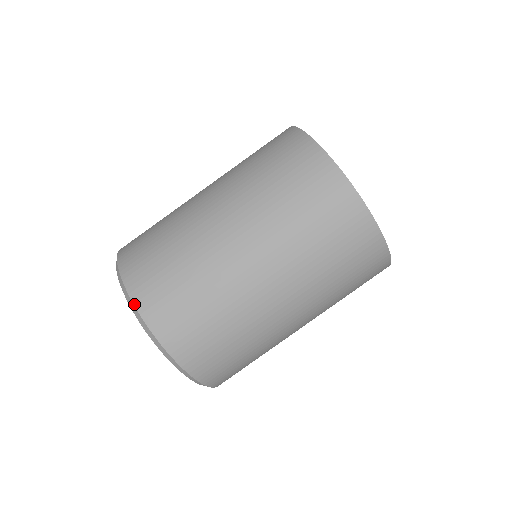
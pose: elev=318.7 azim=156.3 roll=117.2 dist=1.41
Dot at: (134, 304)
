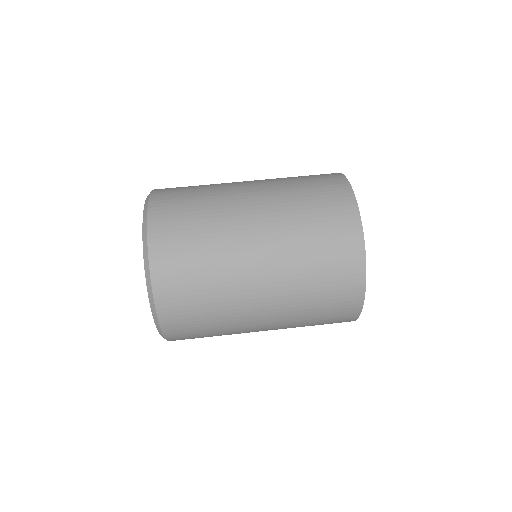
Dot at: (149, 256)
